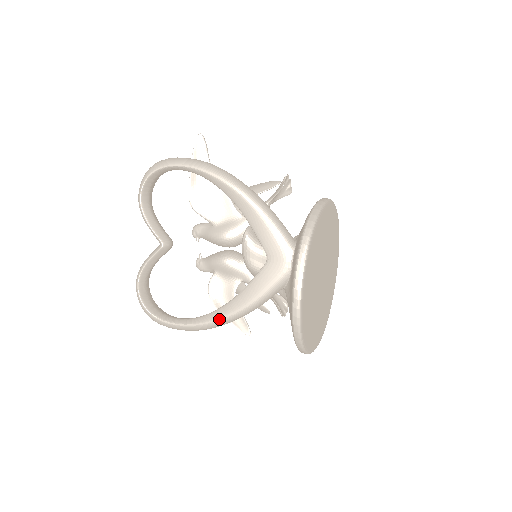
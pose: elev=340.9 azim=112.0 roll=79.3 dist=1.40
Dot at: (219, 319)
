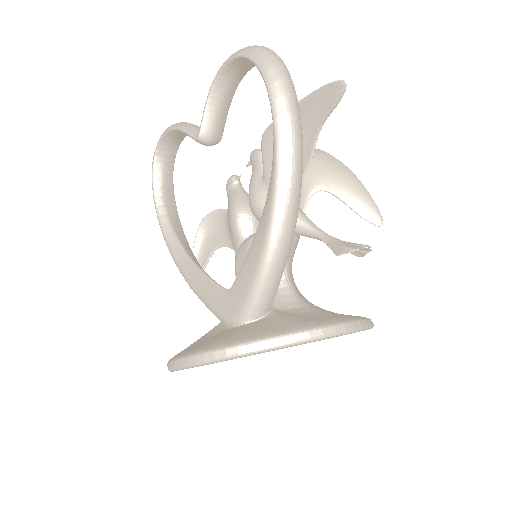
Dot at: (172, 255)
